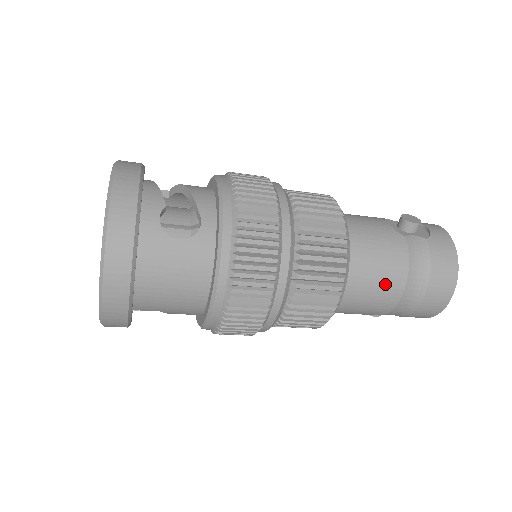
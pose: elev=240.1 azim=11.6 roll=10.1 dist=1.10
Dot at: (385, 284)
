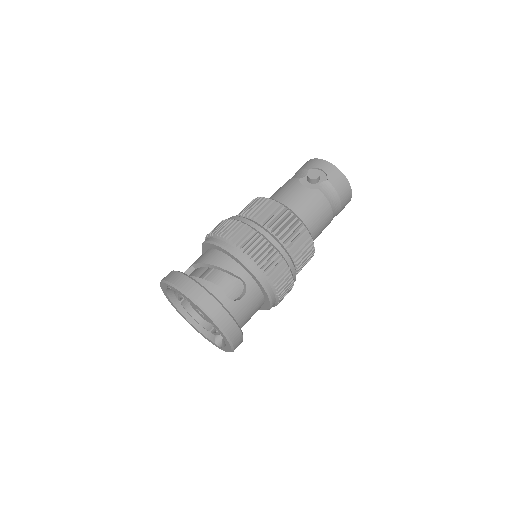
Dot at: (325, 221)
